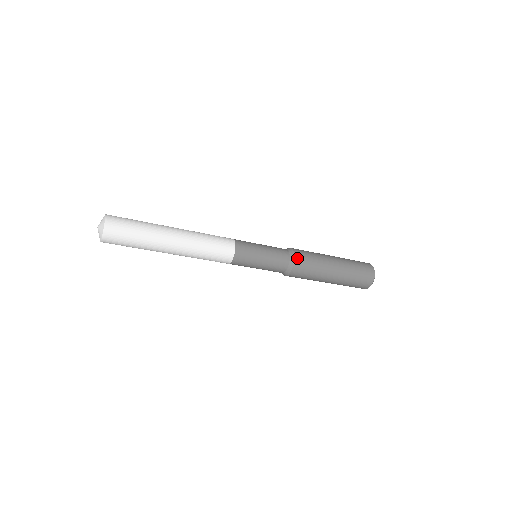
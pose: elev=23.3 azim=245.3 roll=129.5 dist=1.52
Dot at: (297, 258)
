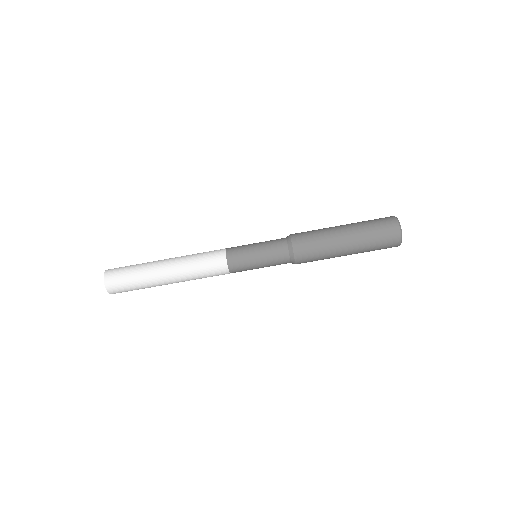
Dot at: occluded
